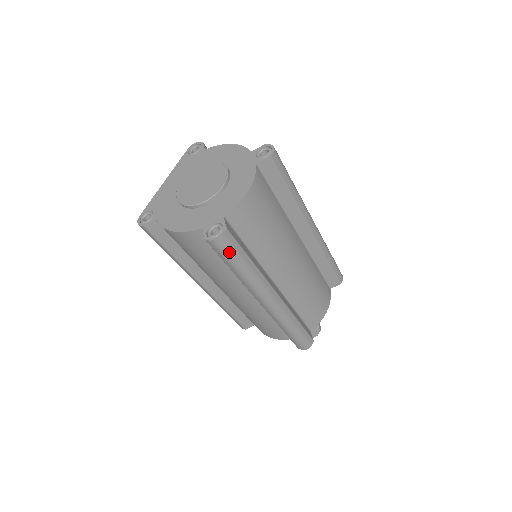
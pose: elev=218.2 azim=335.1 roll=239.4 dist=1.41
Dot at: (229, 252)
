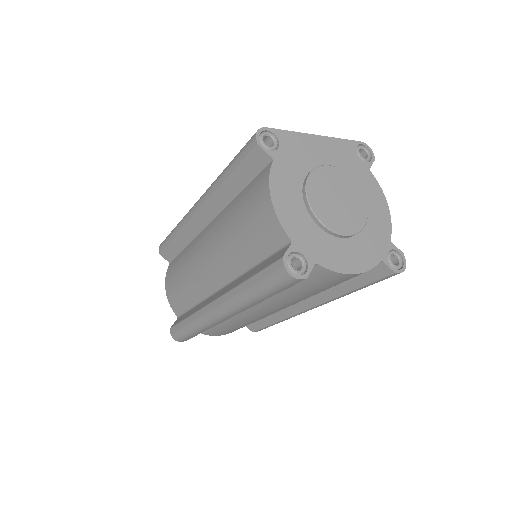
Dot at: (275, 285)
